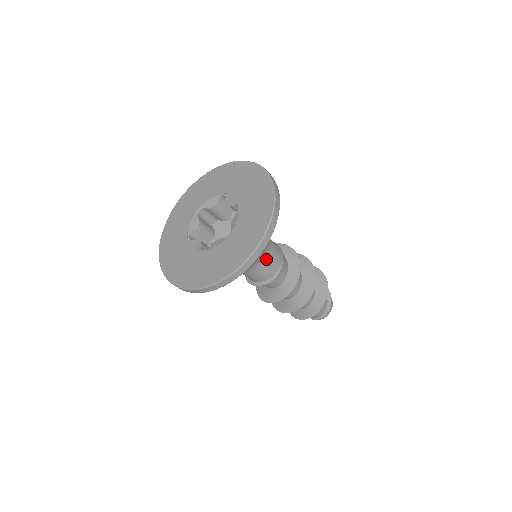
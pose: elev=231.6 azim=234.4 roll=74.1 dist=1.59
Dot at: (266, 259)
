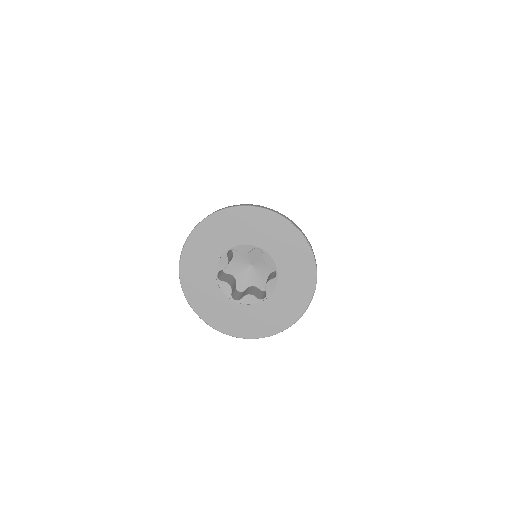
Dot at: occluded
